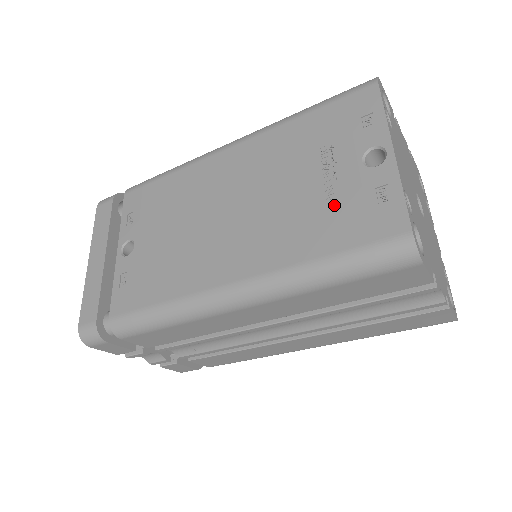
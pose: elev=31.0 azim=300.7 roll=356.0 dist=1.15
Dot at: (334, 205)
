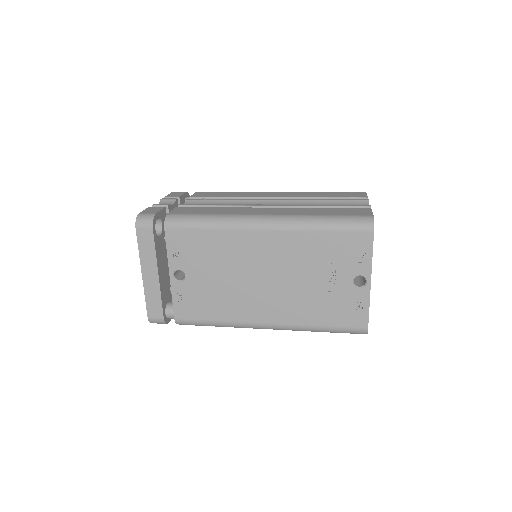
Dot at: (332, 301)
